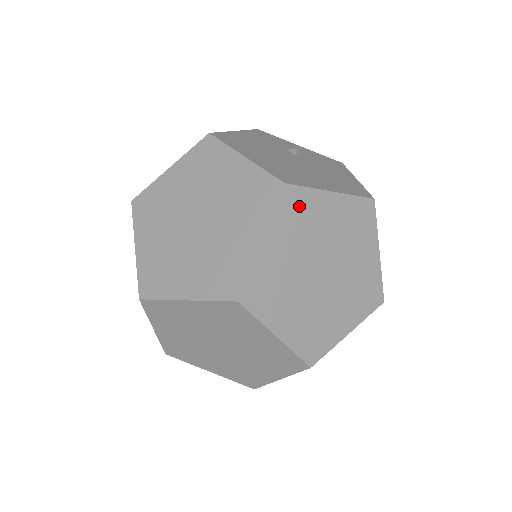
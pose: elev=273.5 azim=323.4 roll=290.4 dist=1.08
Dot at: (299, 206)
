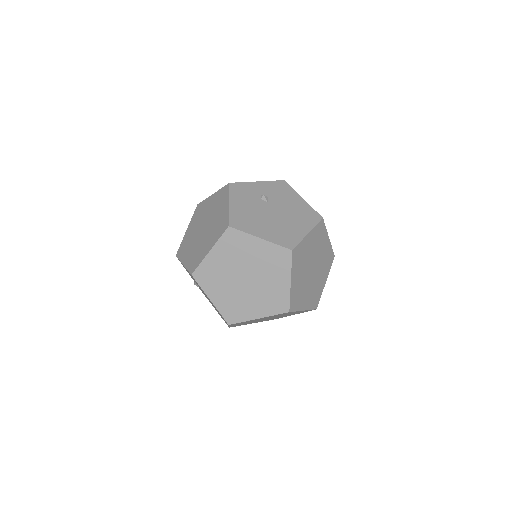
Dot at: (299, 253)
